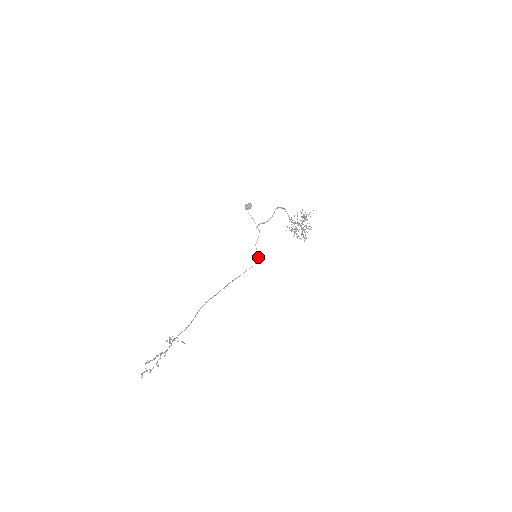
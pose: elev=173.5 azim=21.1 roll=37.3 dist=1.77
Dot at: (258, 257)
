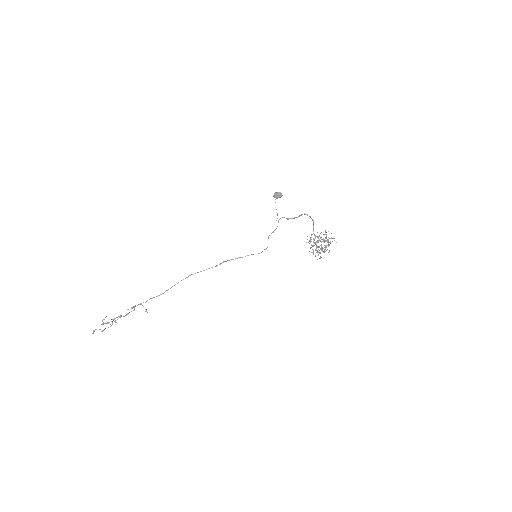
Dot at: (267, 247)
